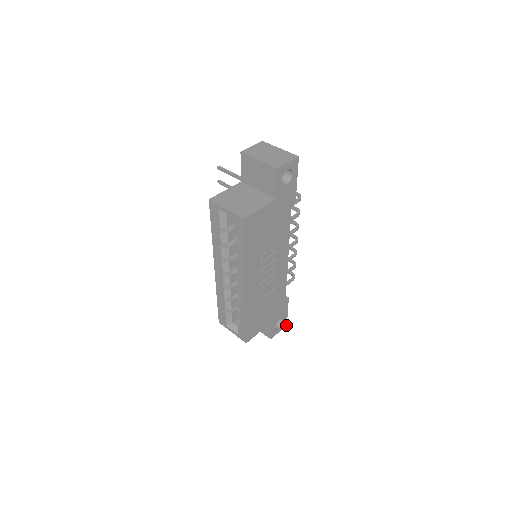
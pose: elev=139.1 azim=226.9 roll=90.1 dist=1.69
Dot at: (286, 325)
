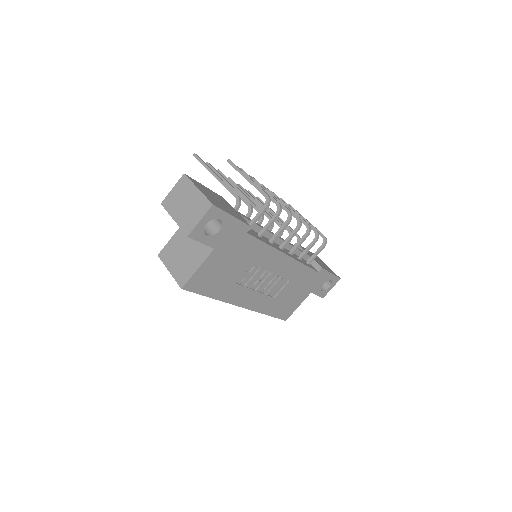
Dot at: occluded
